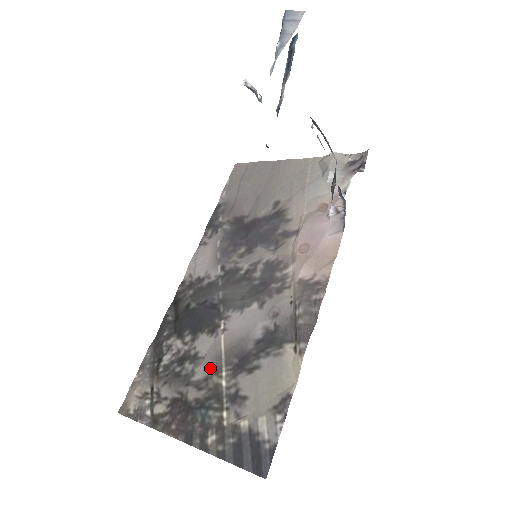
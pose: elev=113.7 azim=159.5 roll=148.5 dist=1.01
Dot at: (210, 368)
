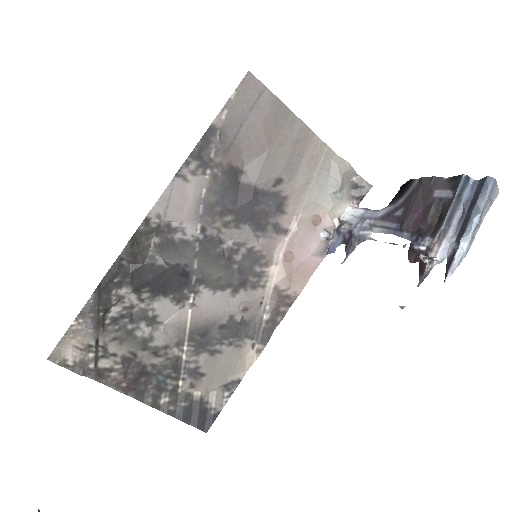
Dot at: (171, 338)
